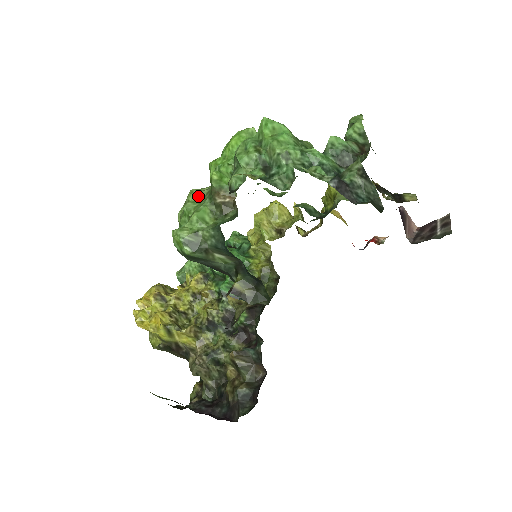
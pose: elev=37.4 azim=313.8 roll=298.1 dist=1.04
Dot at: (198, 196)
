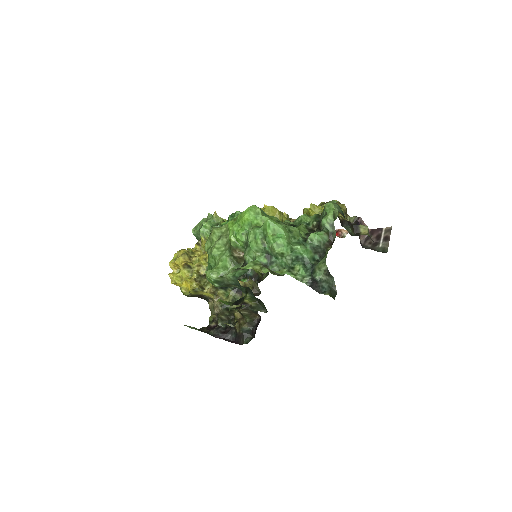
Dot at: (220, 243)
